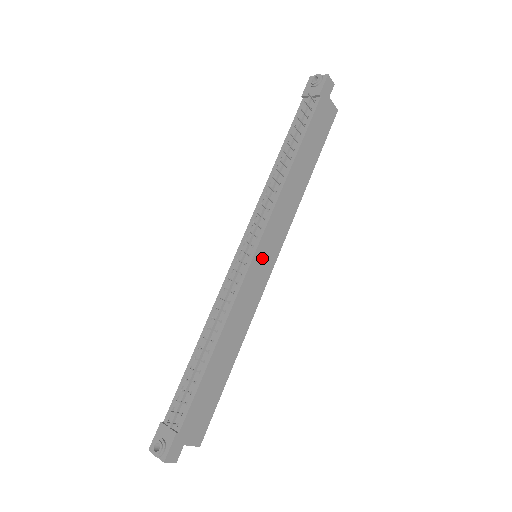
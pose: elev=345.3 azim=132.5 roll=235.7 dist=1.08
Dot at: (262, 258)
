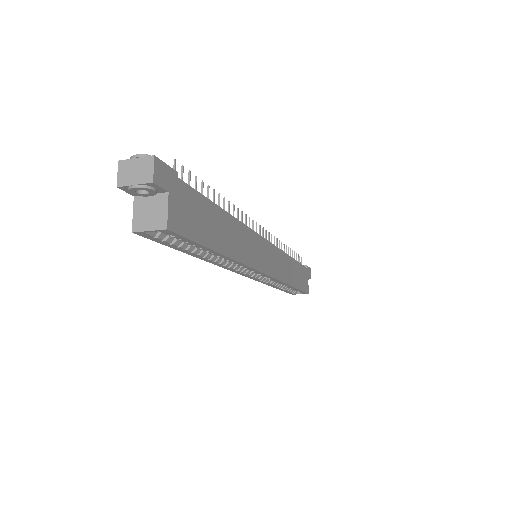
Dot at: (266, 252)
